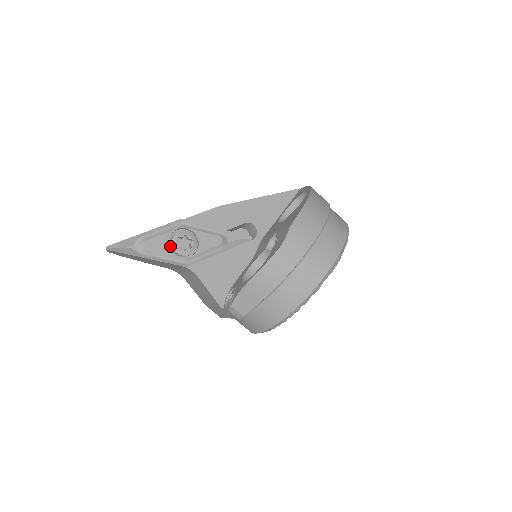
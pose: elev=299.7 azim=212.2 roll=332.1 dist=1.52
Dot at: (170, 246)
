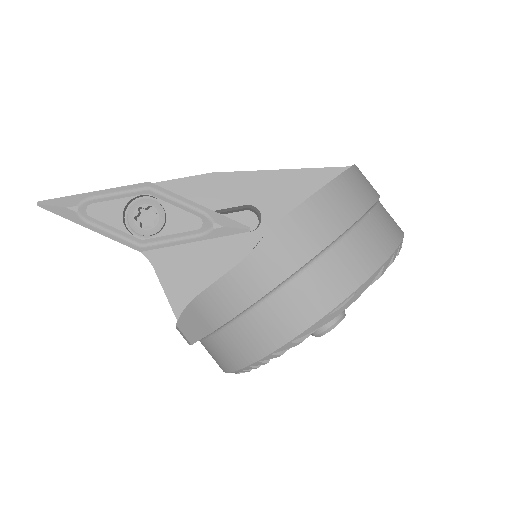
Dot at: (128, 217)
